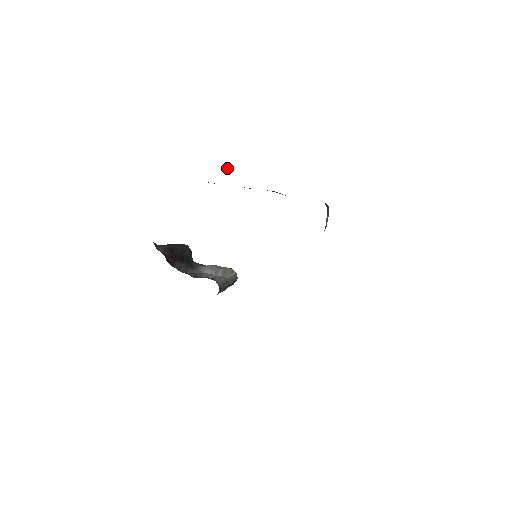
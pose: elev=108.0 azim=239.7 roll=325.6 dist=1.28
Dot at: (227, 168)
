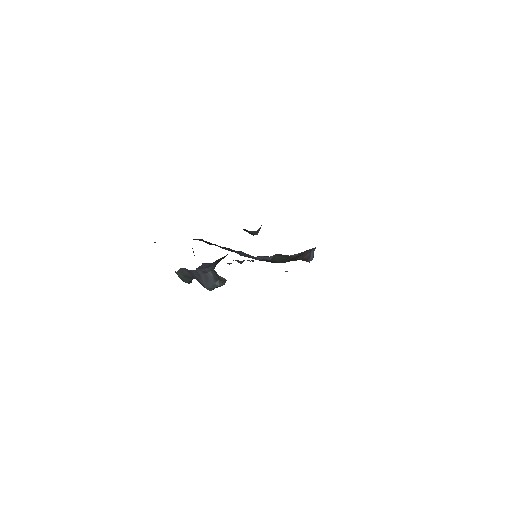
Dot at: occluded
